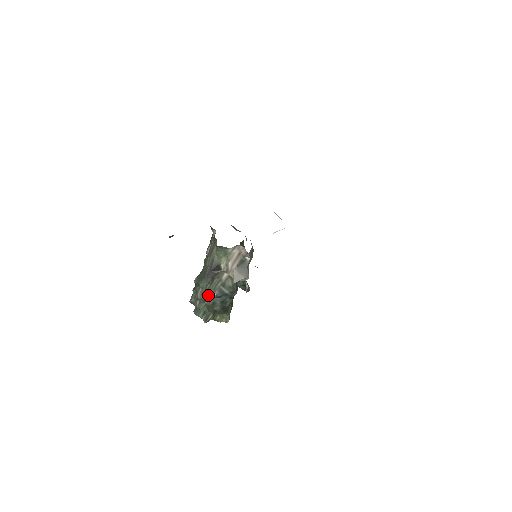
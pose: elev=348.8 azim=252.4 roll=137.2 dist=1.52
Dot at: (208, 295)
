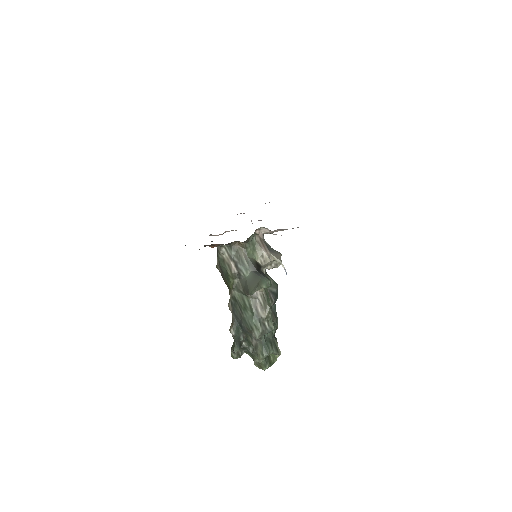
Dot at: (270, 303)
